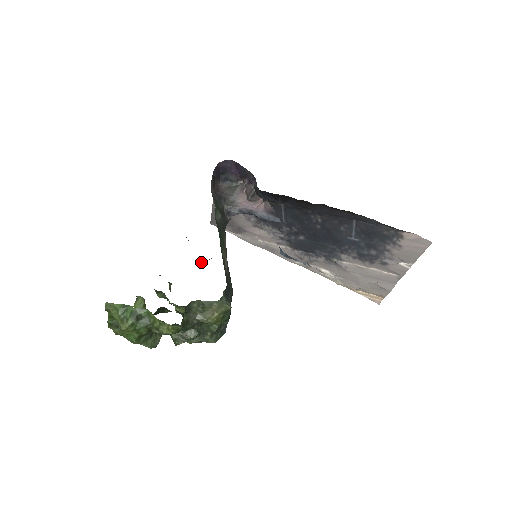
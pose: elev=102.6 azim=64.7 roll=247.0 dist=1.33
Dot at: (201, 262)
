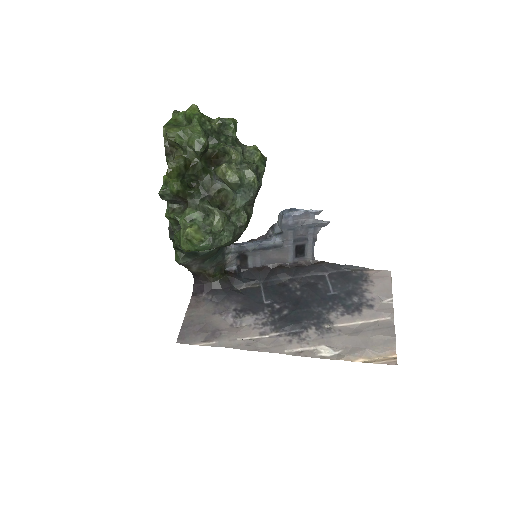
Dot at: (203, 251)
